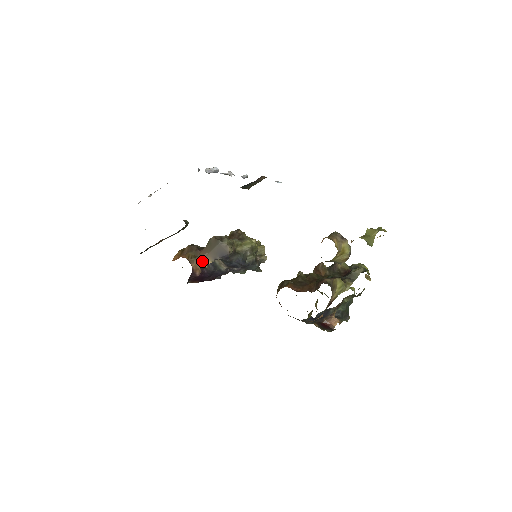
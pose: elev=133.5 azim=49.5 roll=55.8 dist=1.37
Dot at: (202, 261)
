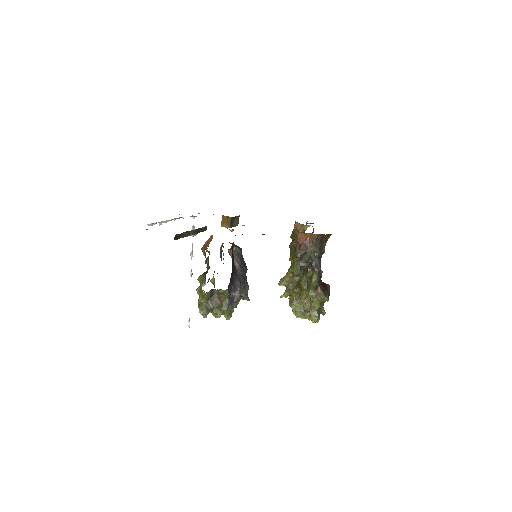
Dot at: (230, 243)
